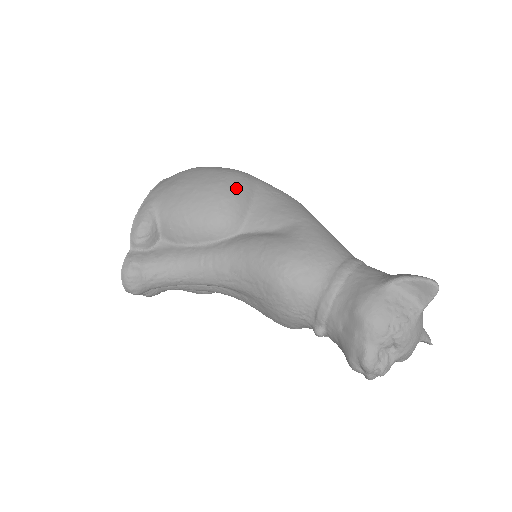
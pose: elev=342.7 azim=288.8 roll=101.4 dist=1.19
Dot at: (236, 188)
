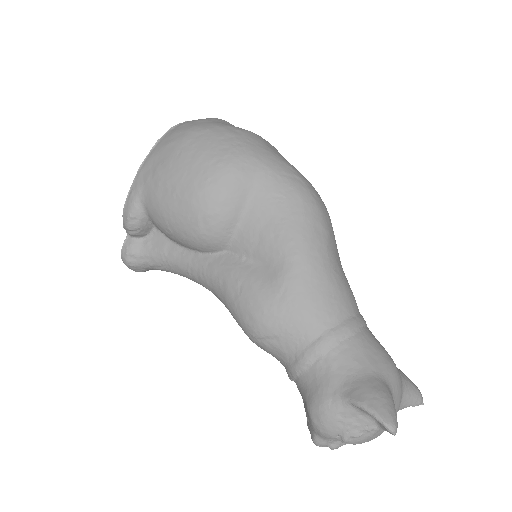
Dot at: (222, 197)
